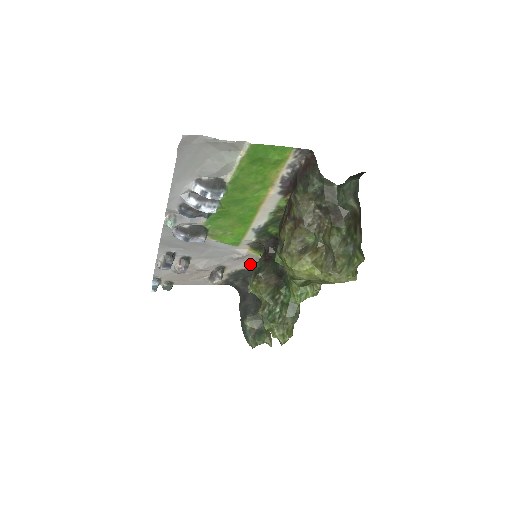
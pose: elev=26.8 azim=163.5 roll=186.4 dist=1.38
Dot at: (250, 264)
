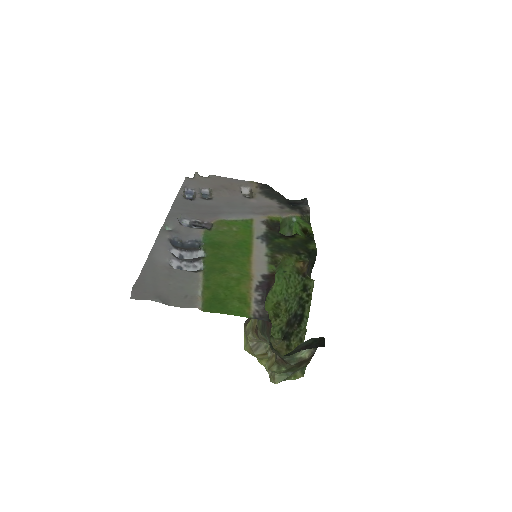
Dot at: (277, 205)
